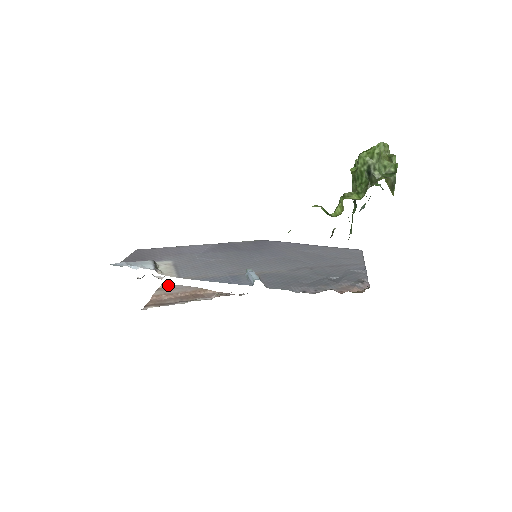
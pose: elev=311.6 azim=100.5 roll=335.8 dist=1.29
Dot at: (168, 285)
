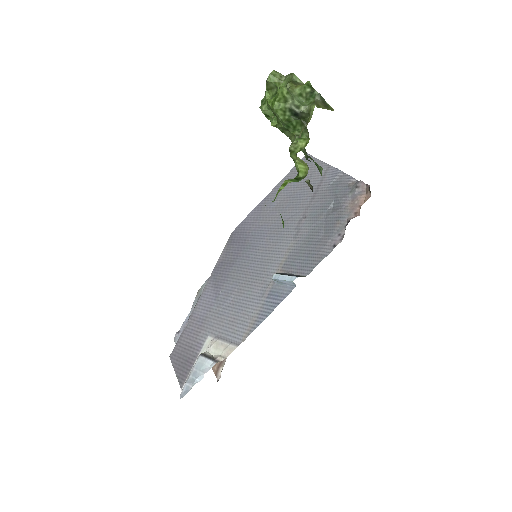
Dot at: occluded
